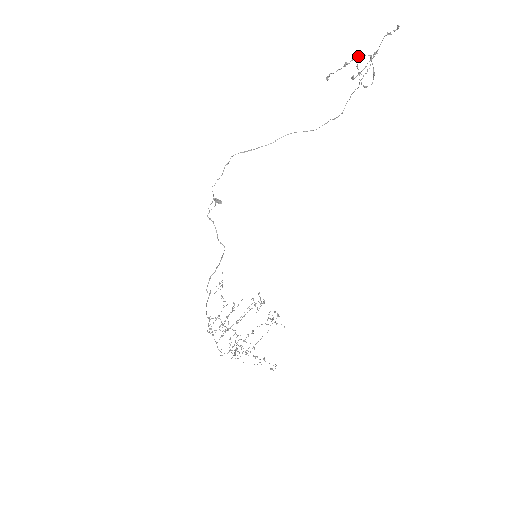
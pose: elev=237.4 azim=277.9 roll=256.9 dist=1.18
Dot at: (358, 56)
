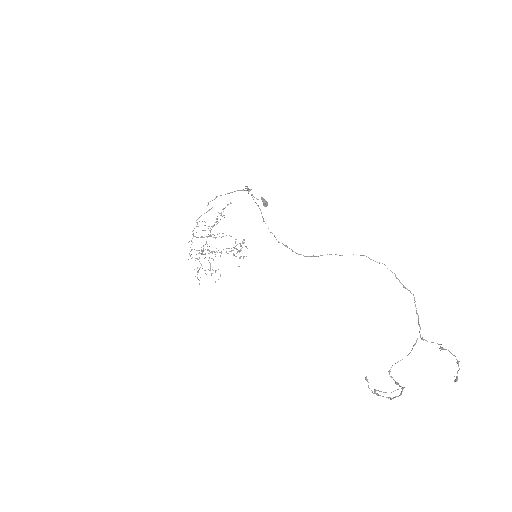
Dot at: (391, 398)
